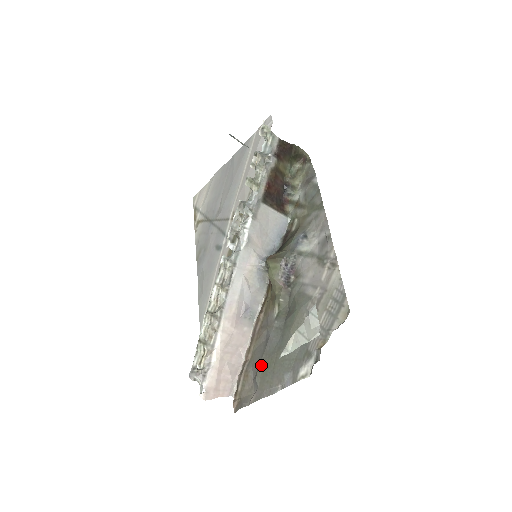
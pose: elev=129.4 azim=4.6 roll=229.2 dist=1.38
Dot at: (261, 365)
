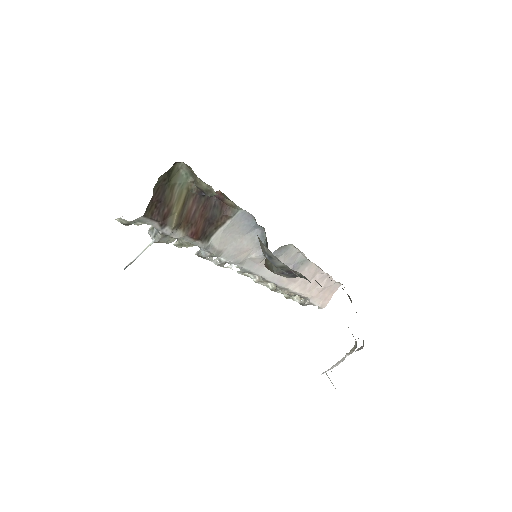
Dot at: occluded
